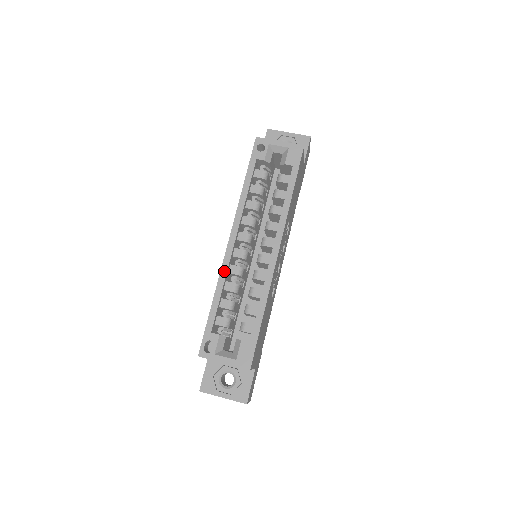
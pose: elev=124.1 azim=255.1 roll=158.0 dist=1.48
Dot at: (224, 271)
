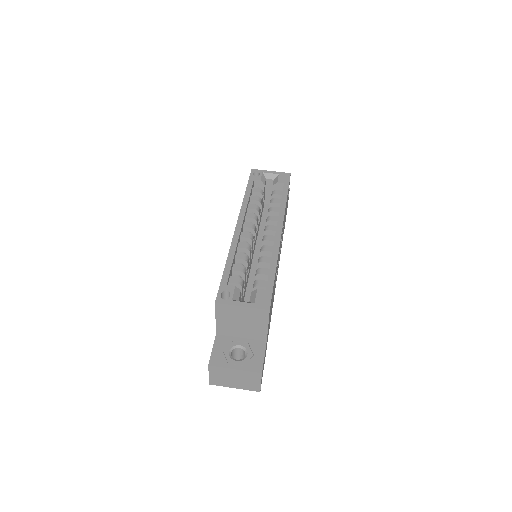
Dot at: (235, 243)
